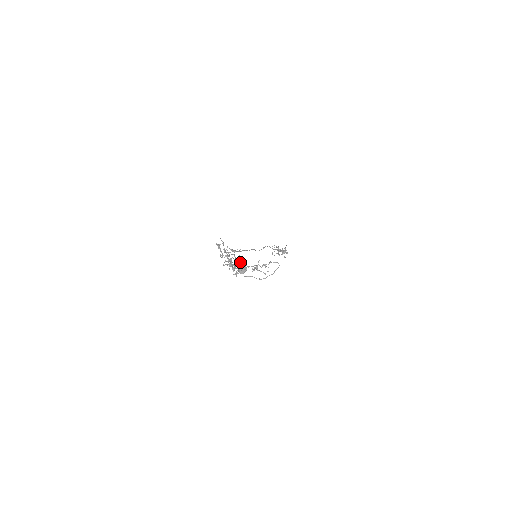
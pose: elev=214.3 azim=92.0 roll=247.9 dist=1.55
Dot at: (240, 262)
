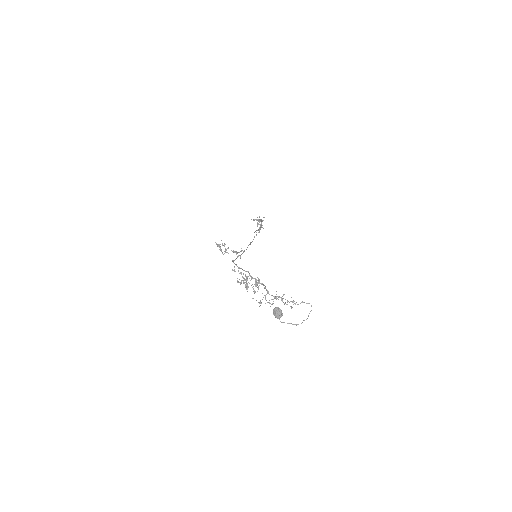
Dot at: (257, 283)
